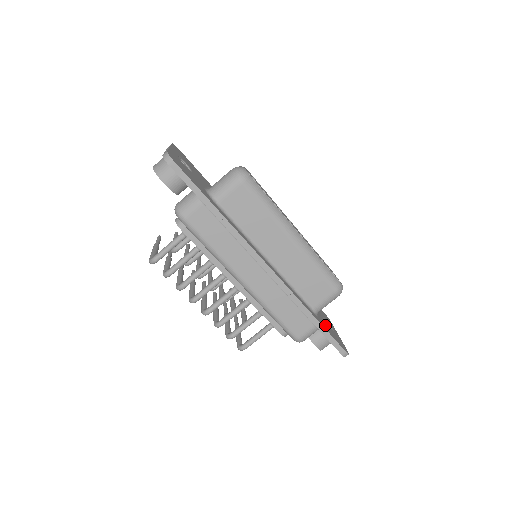
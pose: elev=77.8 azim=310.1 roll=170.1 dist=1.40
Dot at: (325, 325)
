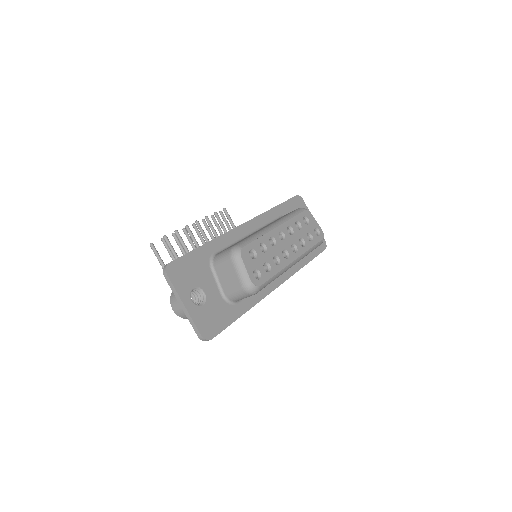
Dot at: occluded
